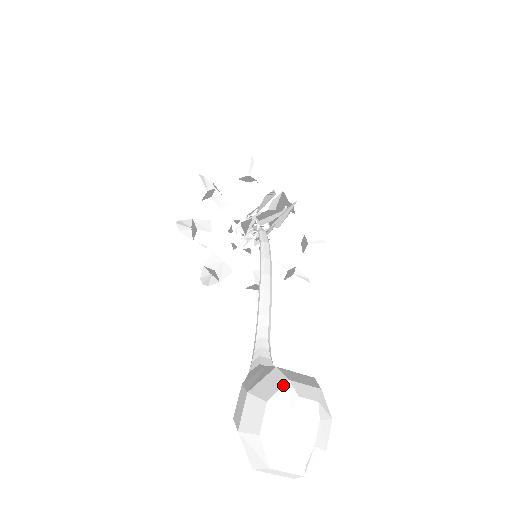
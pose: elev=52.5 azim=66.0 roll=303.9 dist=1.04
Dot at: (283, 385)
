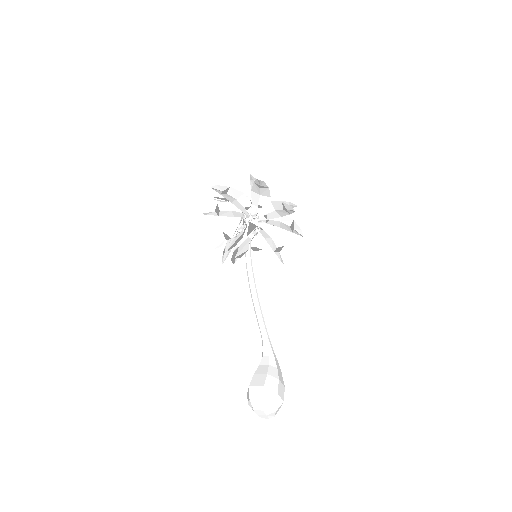
Dot at: (248, 400)
